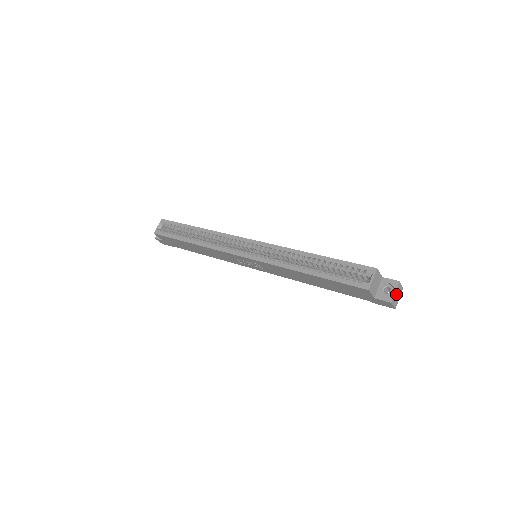
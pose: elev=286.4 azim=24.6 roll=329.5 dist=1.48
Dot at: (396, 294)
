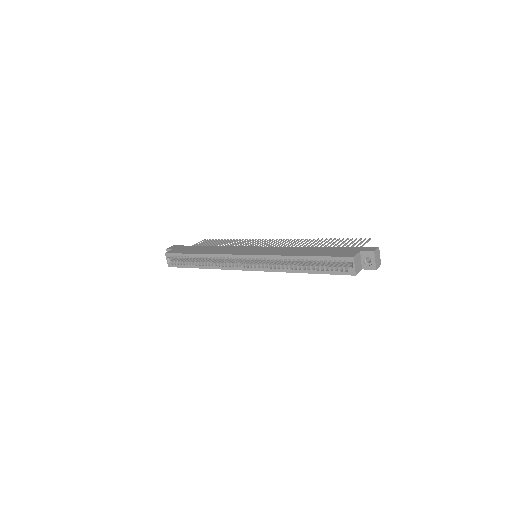
Dot at: (376, 260)
